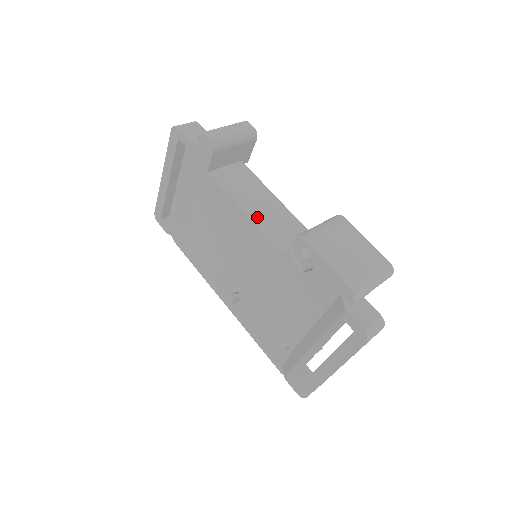
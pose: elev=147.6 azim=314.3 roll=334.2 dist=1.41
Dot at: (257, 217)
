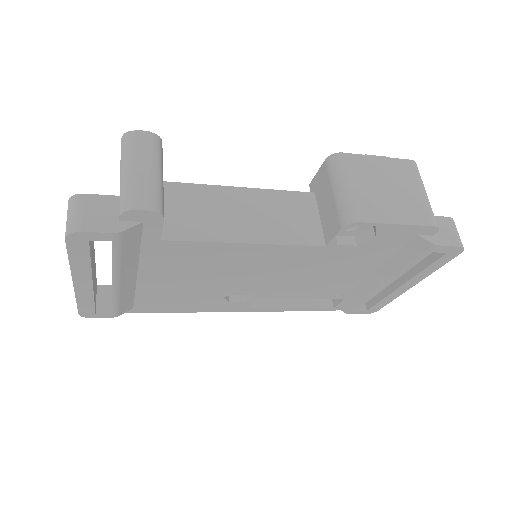
Dot at: (262, 233)
